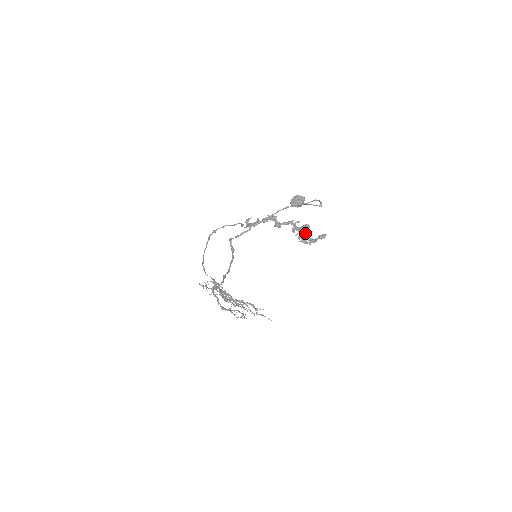
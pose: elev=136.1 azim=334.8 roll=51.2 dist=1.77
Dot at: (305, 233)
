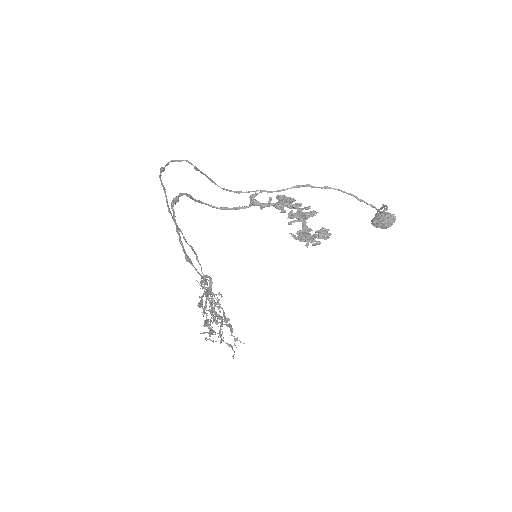
Dot at: occluded
